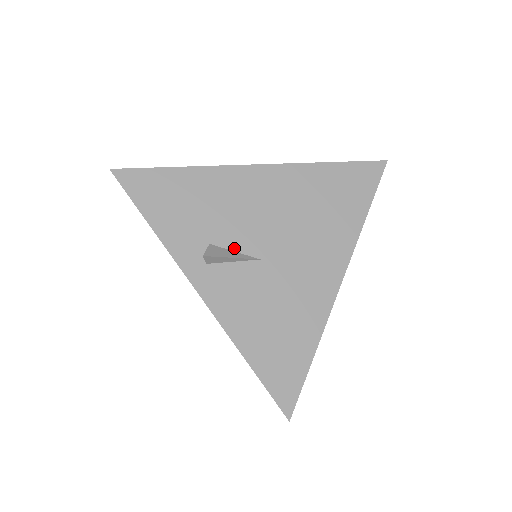
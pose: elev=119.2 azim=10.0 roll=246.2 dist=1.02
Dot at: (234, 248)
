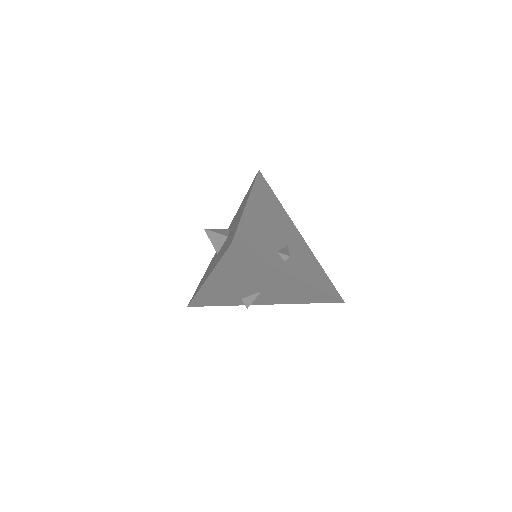
Dot at: (249, 295)
